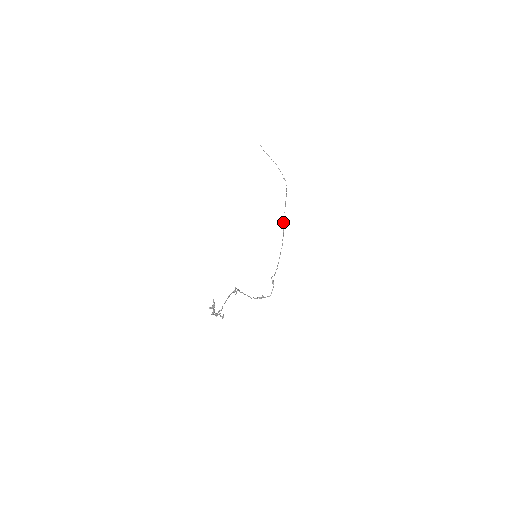
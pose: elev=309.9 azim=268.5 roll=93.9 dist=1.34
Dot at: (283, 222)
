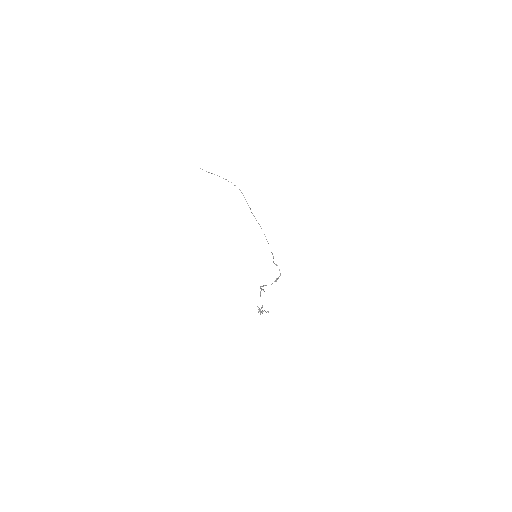
Dot at: occluded
